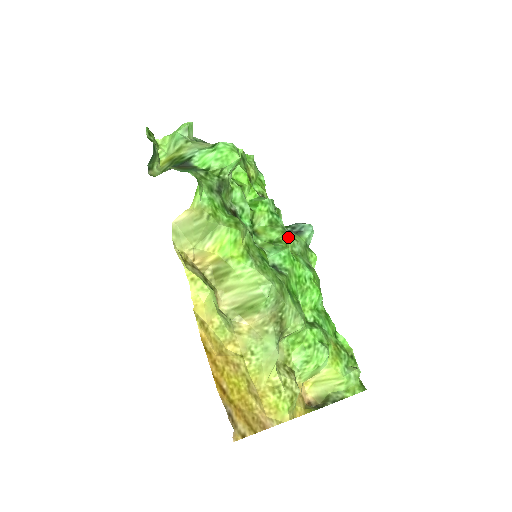
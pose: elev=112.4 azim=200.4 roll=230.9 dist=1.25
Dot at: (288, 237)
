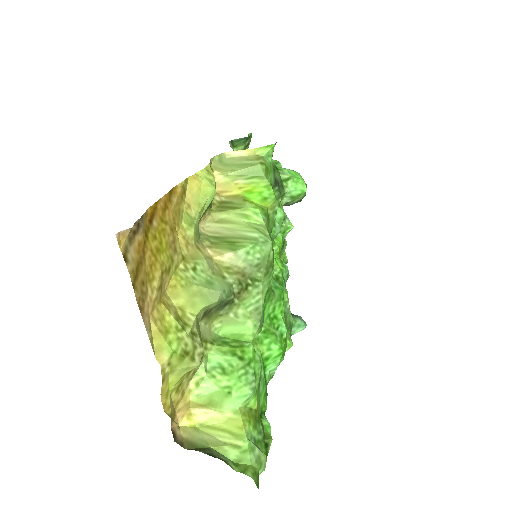
Dot at: (287, 292)
